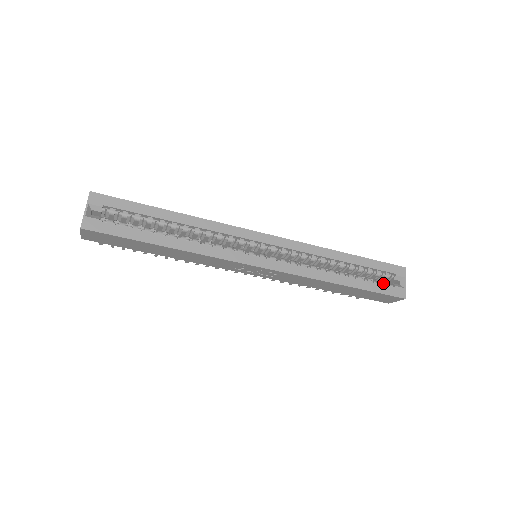
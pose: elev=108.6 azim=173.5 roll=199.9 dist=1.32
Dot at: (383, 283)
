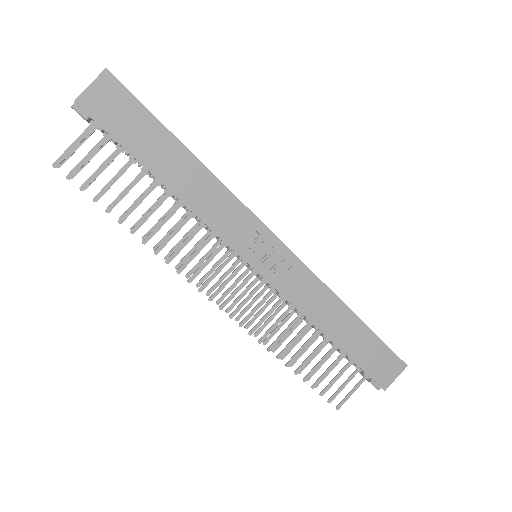
Dot at: occluded
